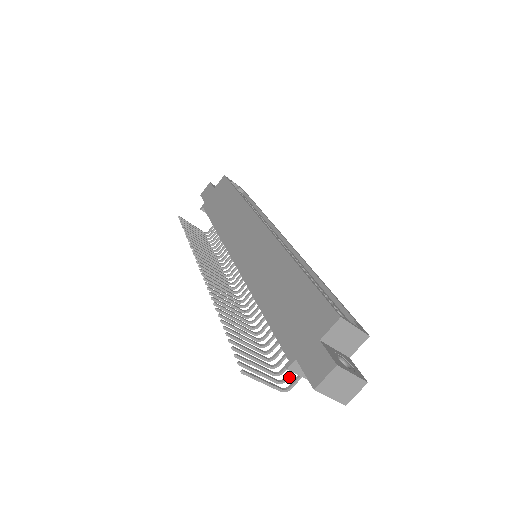
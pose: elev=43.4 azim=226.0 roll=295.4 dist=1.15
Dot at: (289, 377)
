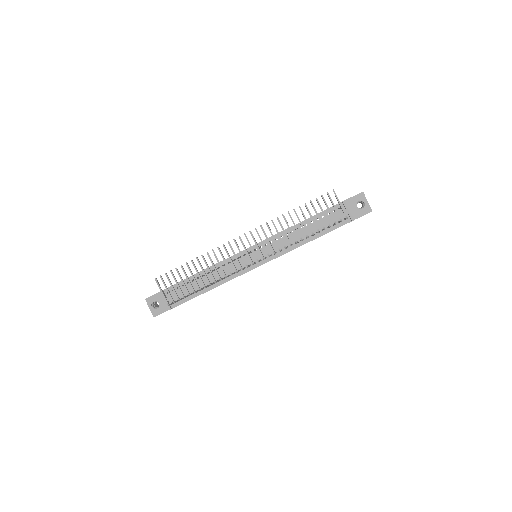
Dot at: (341, 221)
